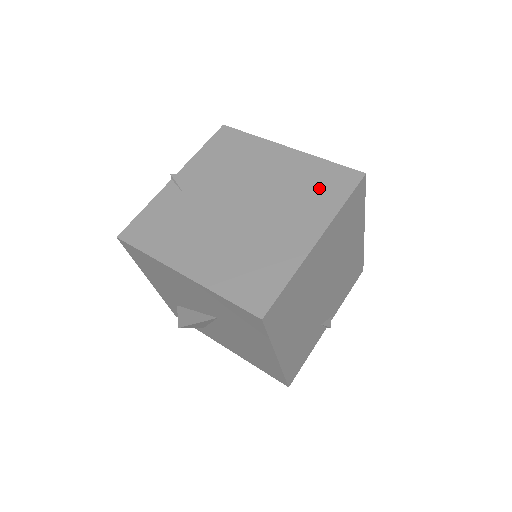
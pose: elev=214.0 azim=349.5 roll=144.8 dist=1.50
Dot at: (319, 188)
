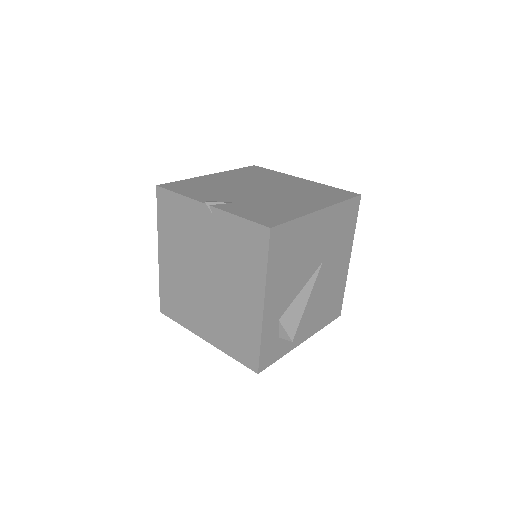
Dot at: (236, 338)
